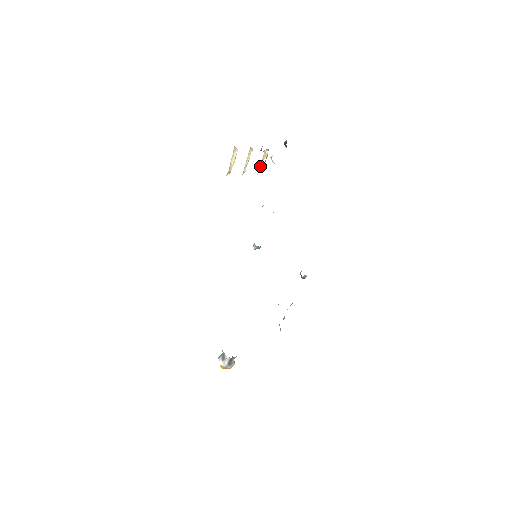
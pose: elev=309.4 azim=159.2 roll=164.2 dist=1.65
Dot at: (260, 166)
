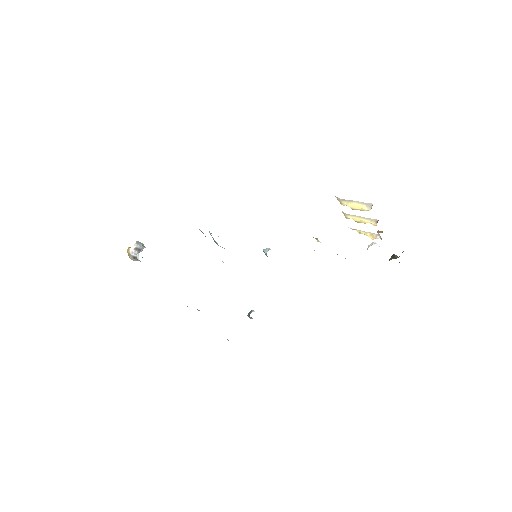
Dot at: (360, 231)
